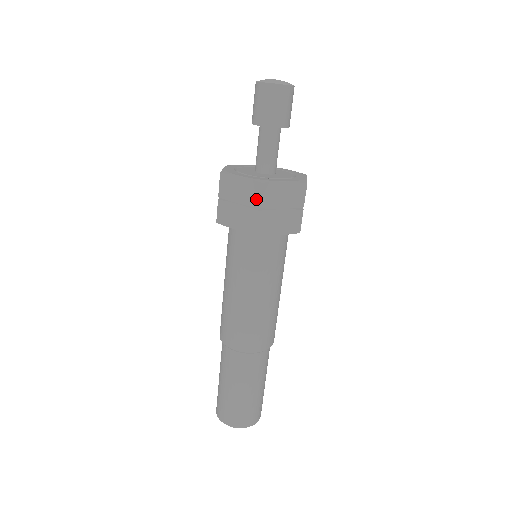
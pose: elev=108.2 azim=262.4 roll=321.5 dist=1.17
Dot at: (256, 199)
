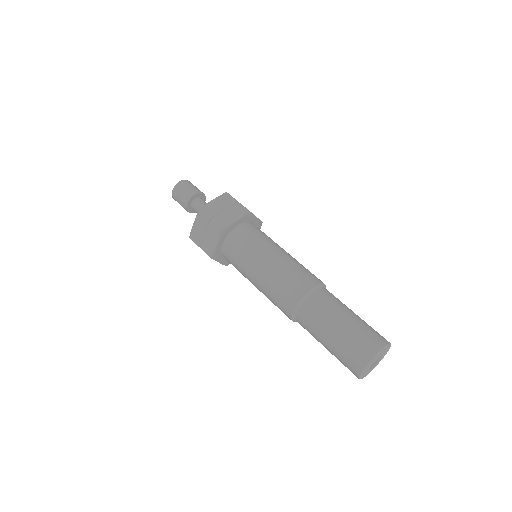
Dot at: (231, 199)
